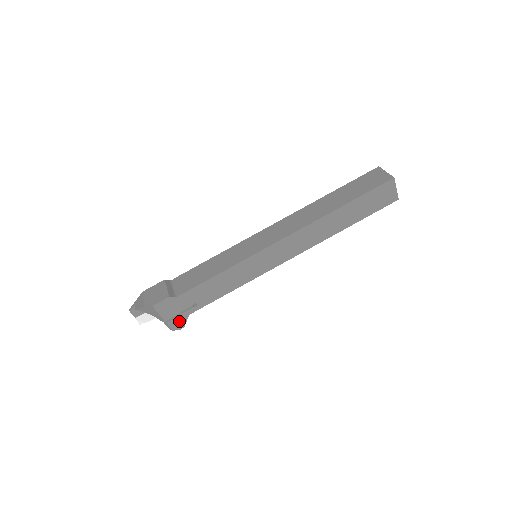
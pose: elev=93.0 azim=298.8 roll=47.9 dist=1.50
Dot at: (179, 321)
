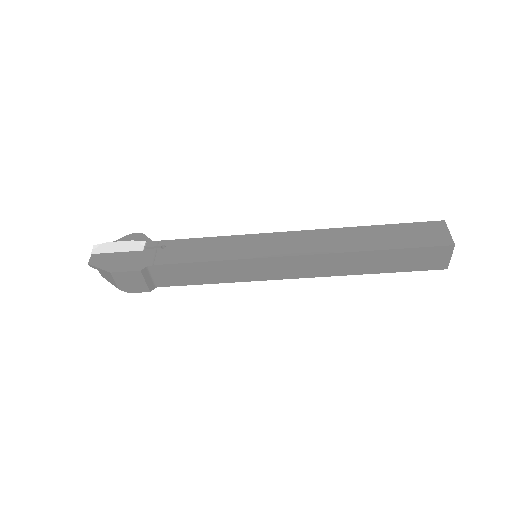
Dot at: occluded
